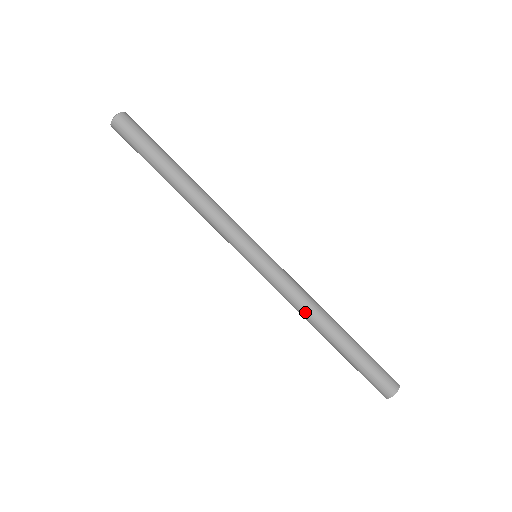
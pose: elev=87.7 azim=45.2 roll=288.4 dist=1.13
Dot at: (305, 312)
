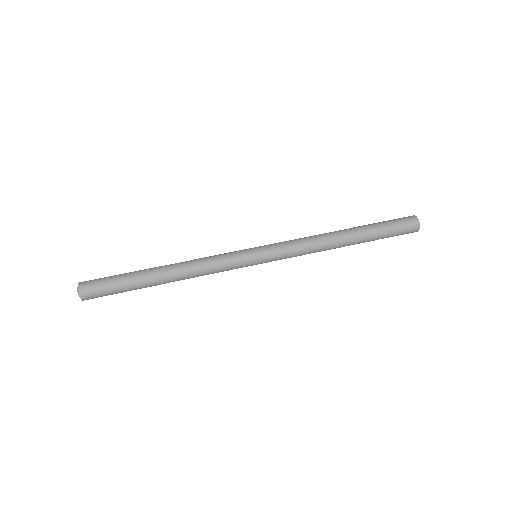
Dot at: (318, 237)
